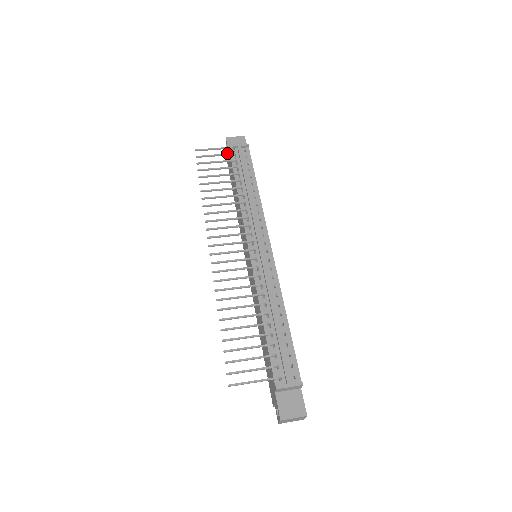
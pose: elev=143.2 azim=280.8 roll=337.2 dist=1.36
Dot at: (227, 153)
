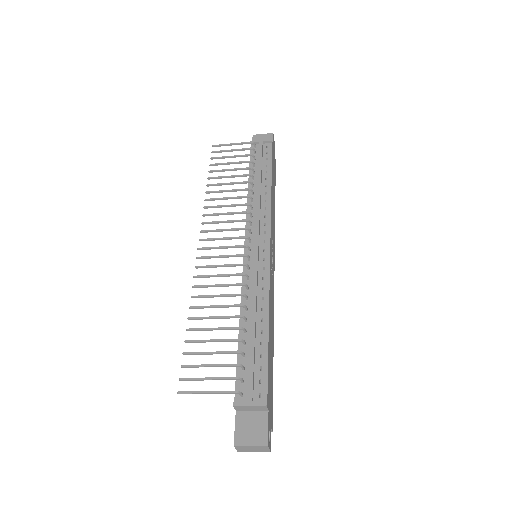
Dot at: (245, 148)
